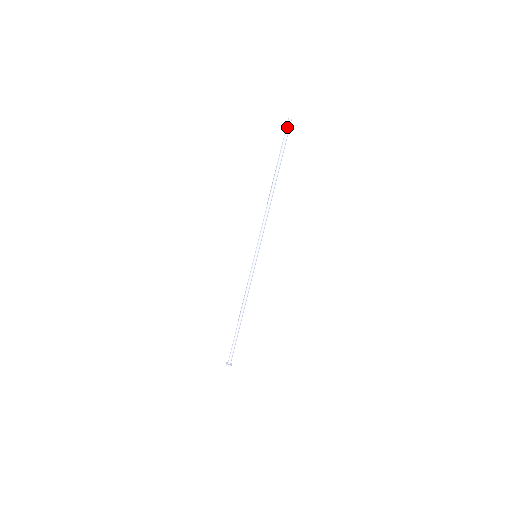
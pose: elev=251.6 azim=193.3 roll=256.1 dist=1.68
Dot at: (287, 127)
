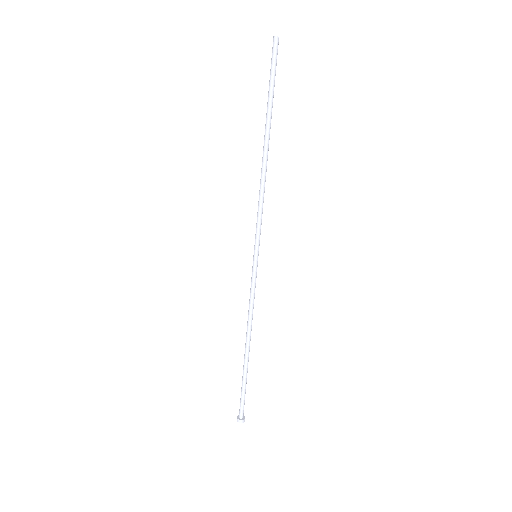
Dot at: (272, 51)
